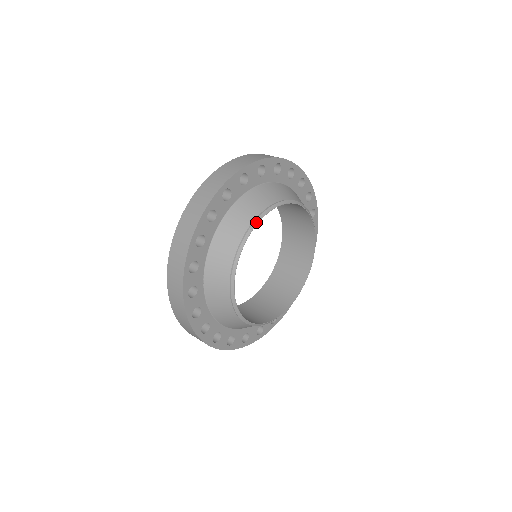
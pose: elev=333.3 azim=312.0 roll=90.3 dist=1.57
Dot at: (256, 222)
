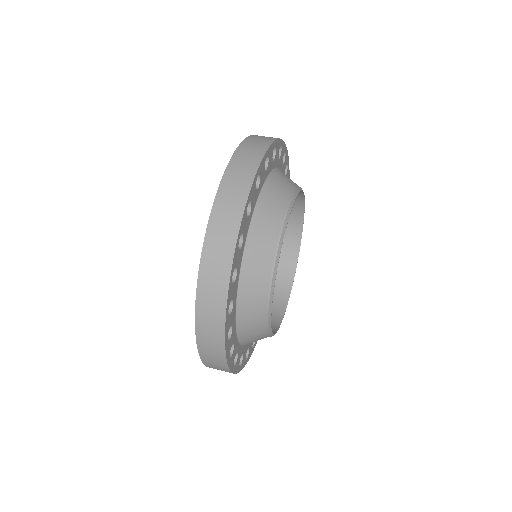
Dot at: (269, 315)
